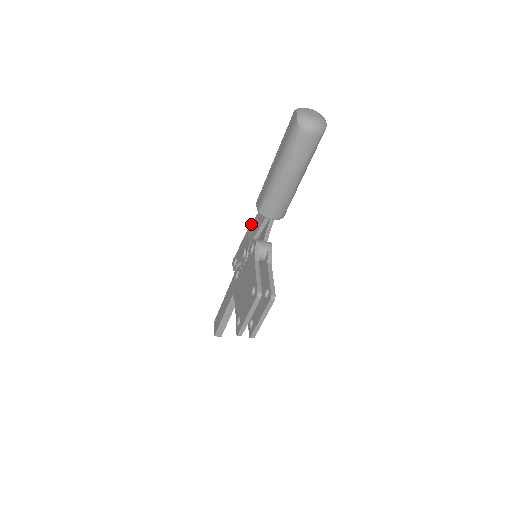
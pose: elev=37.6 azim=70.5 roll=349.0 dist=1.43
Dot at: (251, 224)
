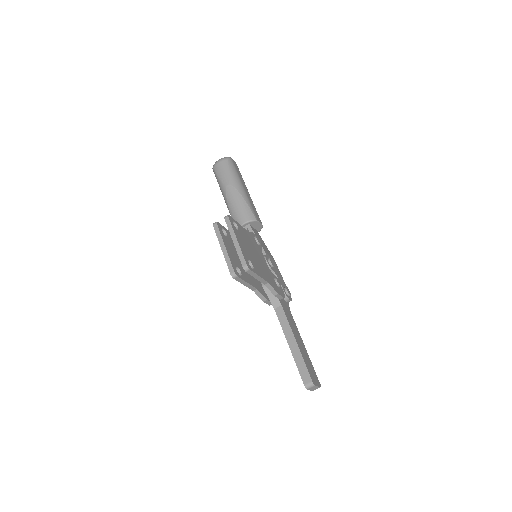
Dot at: occluded
